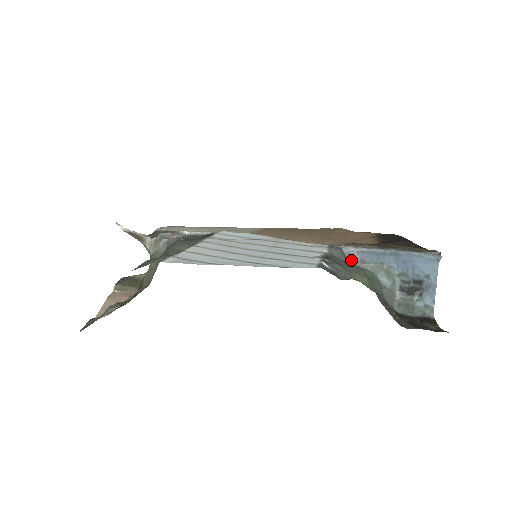
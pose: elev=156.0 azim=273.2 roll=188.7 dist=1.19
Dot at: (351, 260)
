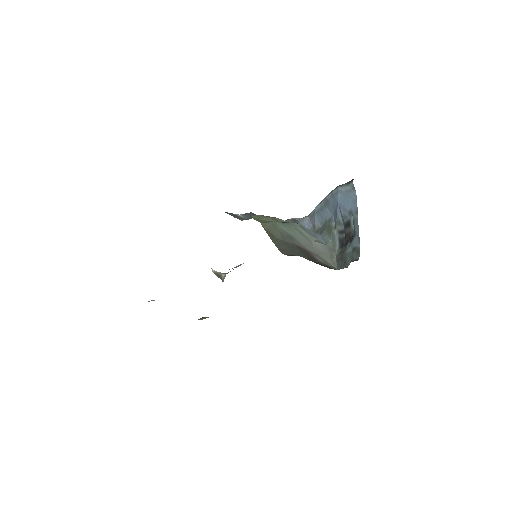
Dot at: occluded
